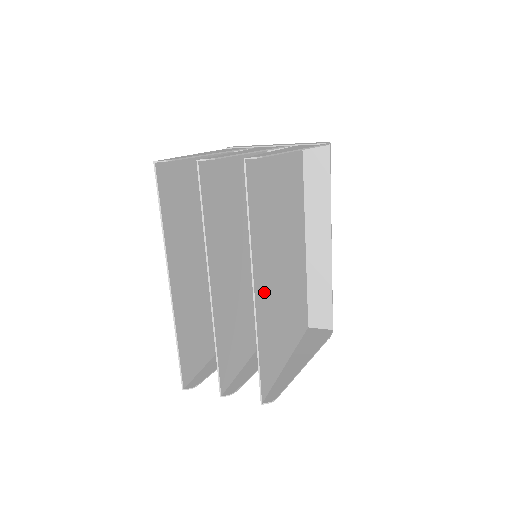
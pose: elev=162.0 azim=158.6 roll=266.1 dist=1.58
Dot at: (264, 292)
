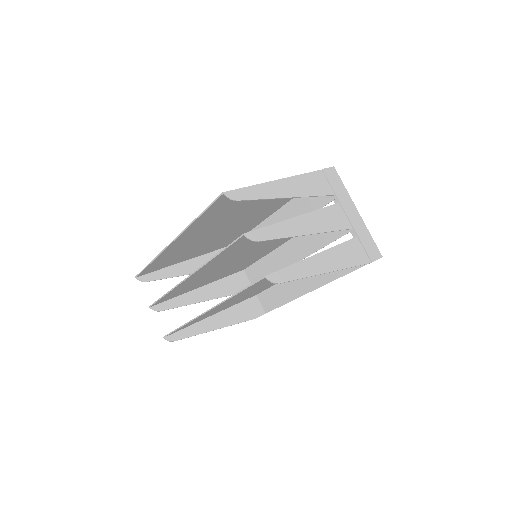
Dot at: occluded
